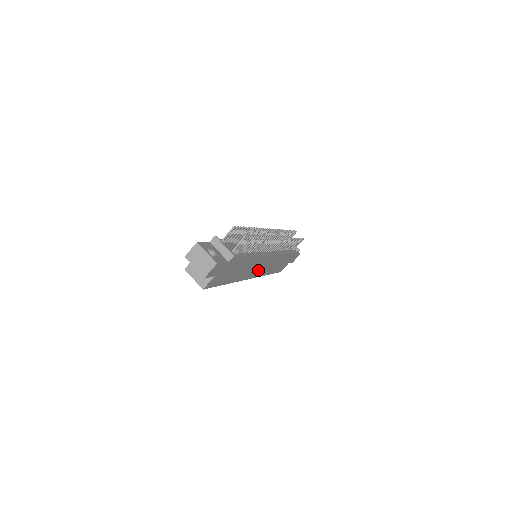
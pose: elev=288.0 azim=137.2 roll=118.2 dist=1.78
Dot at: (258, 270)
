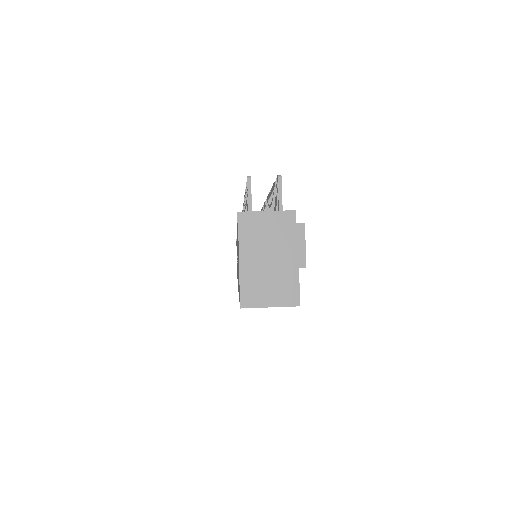
Dot at: occluded
